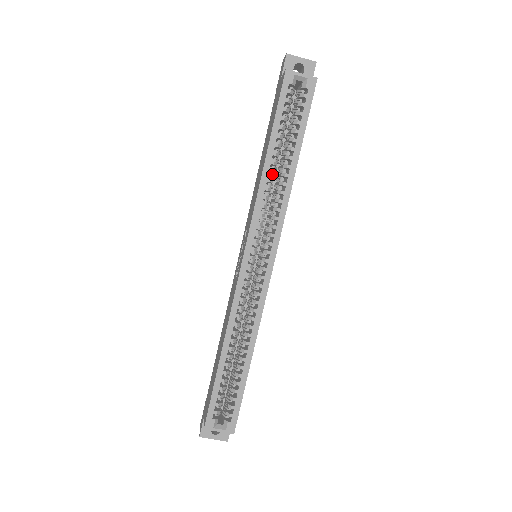
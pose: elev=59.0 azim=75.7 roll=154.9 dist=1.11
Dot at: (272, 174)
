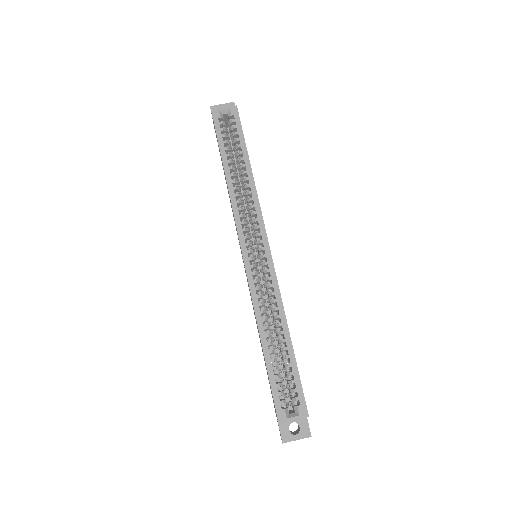
Dot at: (236, 185)
